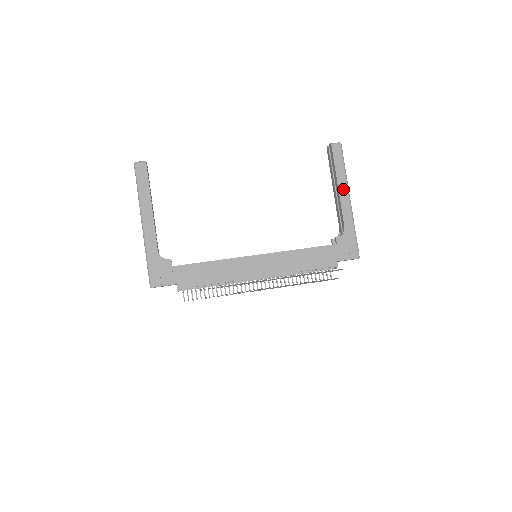
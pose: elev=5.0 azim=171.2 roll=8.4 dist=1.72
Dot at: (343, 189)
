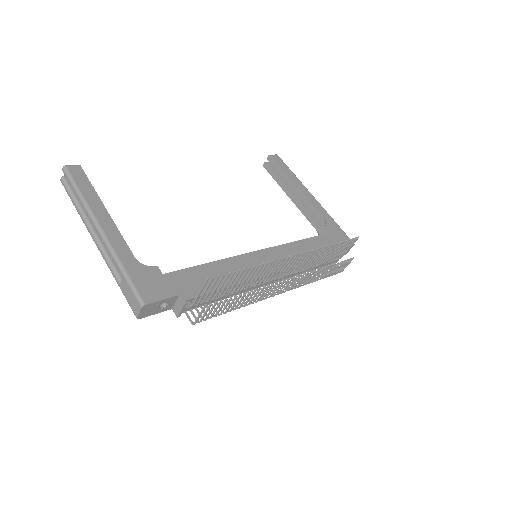
Dot at: (302, 188)
